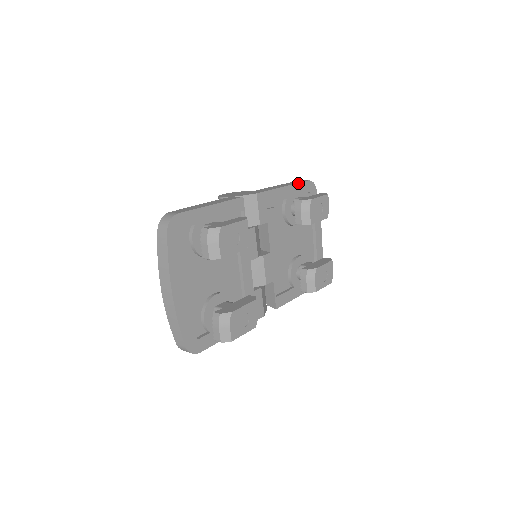
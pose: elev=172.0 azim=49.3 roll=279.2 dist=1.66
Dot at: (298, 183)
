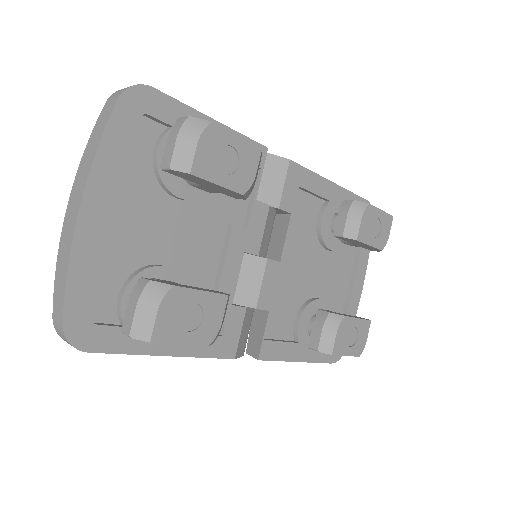
Dot at: (352, 193)
